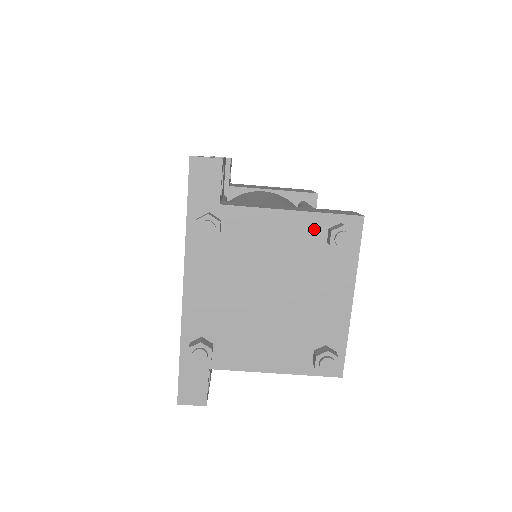
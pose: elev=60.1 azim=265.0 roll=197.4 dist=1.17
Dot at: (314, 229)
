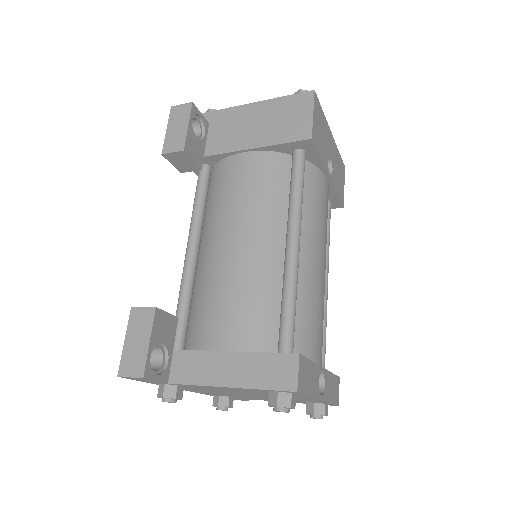
Dot at: (256, 391)
